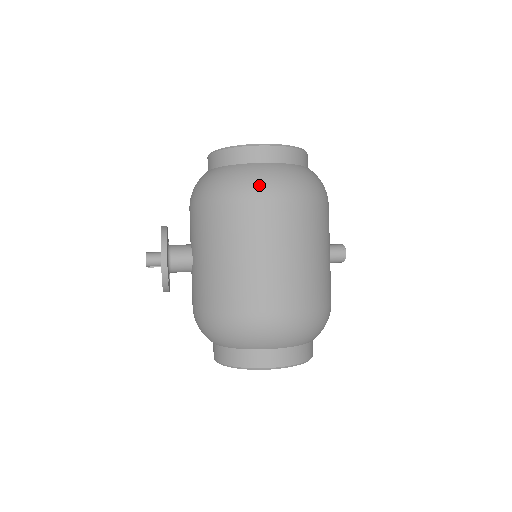
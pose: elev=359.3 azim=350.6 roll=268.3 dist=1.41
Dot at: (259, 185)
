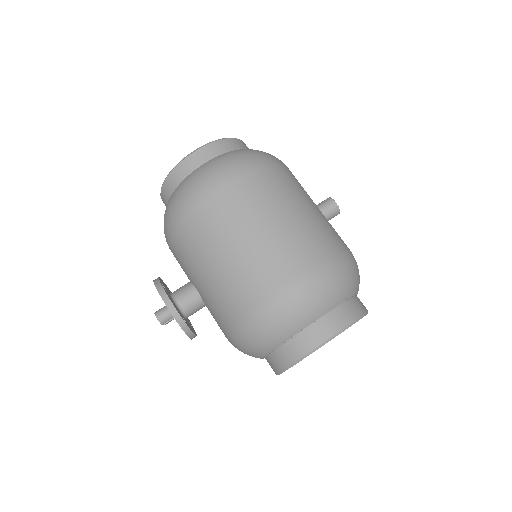
Dot at: (207, 180)
